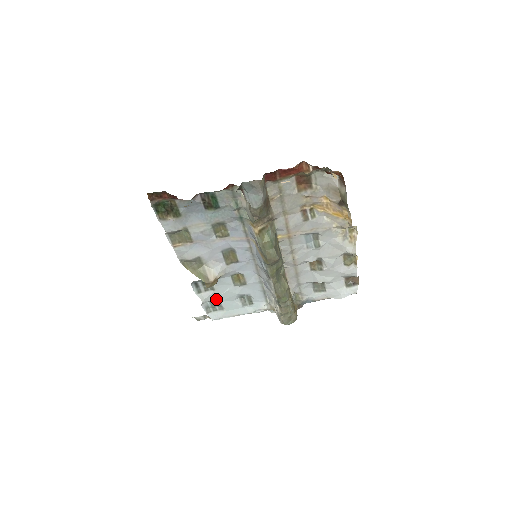
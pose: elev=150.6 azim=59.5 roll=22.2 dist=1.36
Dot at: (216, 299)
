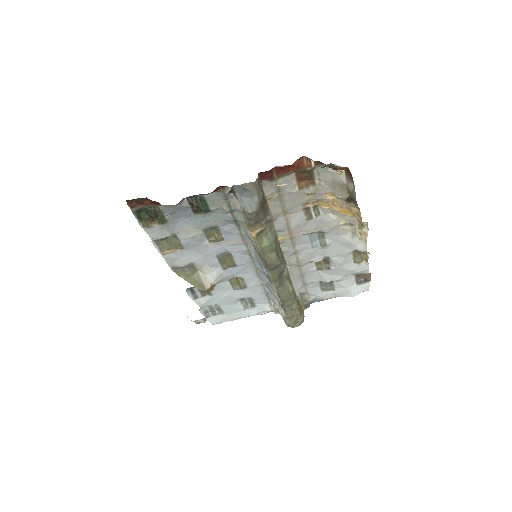
Dot at: (215, 304)
